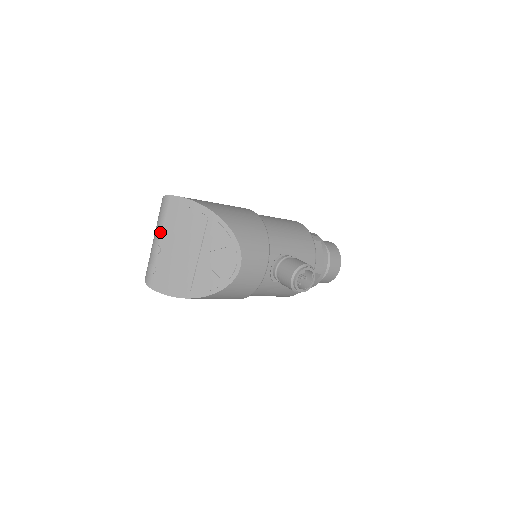
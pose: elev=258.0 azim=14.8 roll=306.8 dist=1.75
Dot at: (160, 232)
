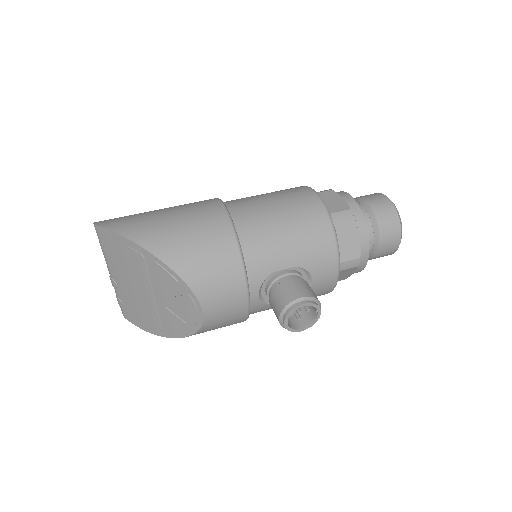
Dot at: (107, 265)
